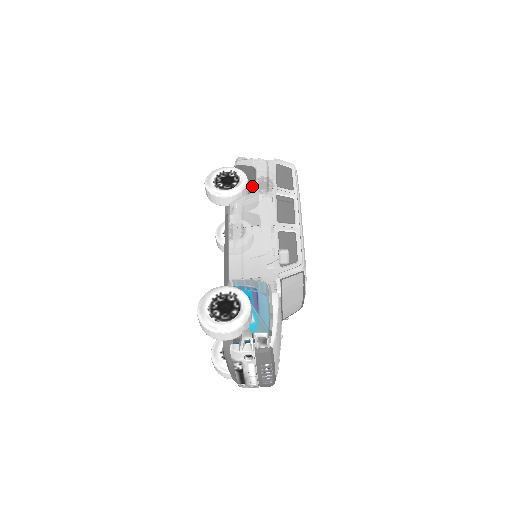
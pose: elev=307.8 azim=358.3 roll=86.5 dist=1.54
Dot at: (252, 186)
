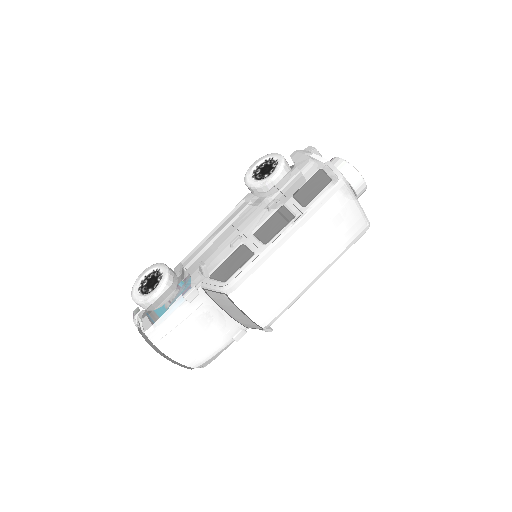
Dot at: occluded
